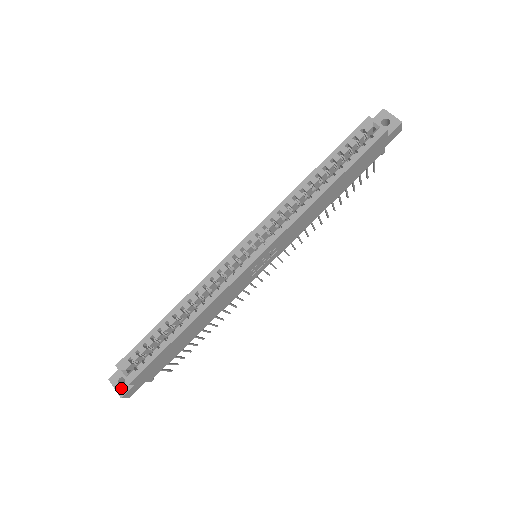
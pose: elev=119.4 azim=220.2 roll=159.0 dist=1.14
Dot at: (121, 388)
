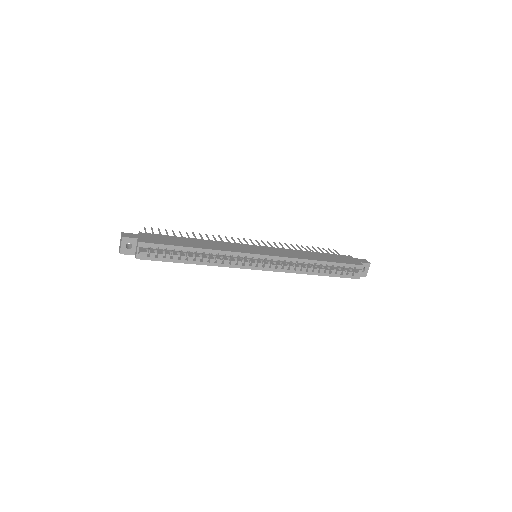
Dot at: (125, 249)
